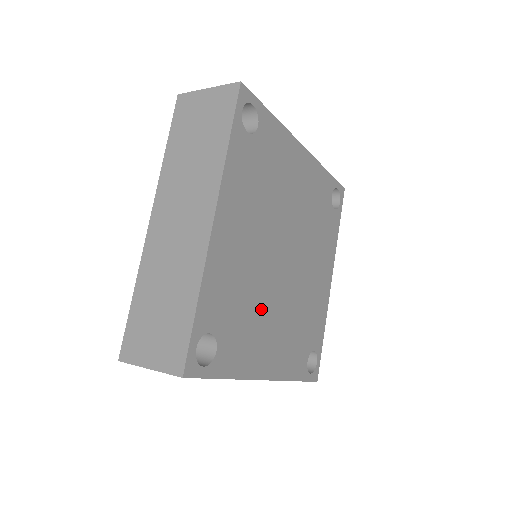
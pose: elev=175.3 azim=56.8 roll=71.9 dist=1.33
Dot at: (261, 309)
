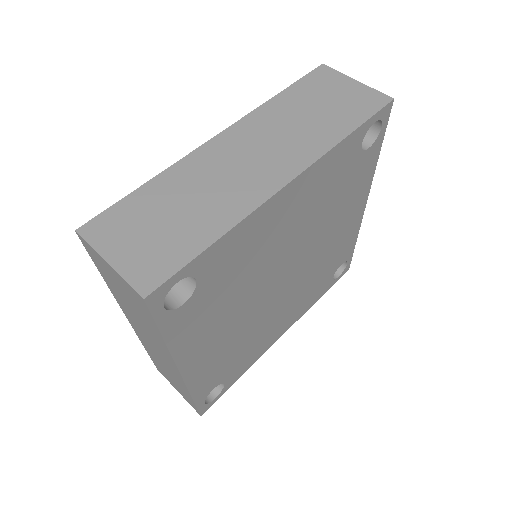
Dot at: (263, 328)
